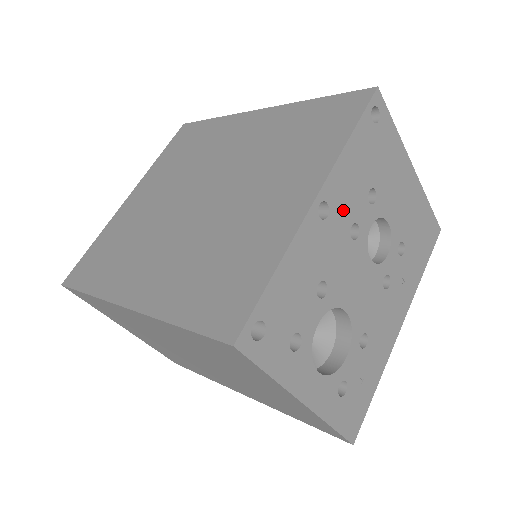
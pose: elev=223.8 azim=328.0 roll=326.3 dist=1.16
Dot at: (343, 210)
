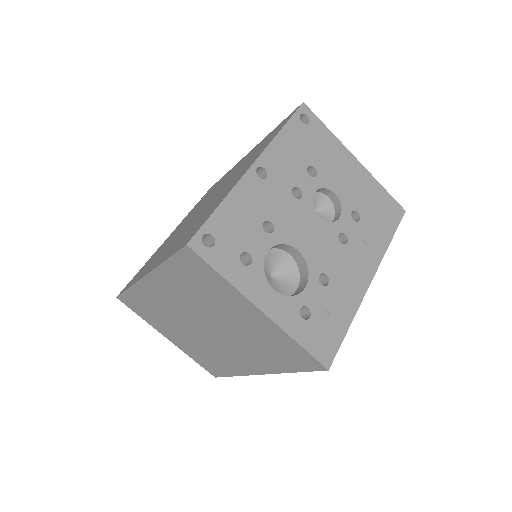
Dot at: (282, 176)
